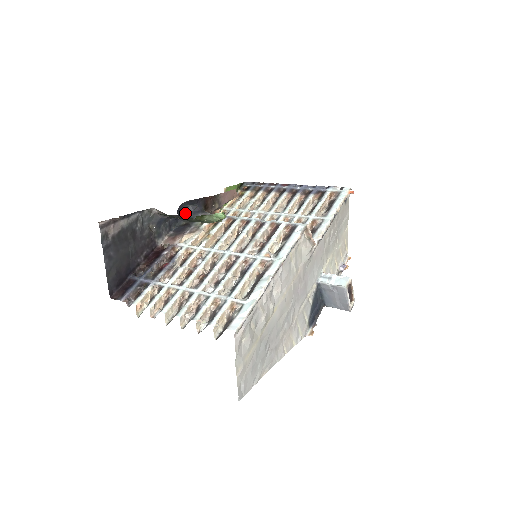
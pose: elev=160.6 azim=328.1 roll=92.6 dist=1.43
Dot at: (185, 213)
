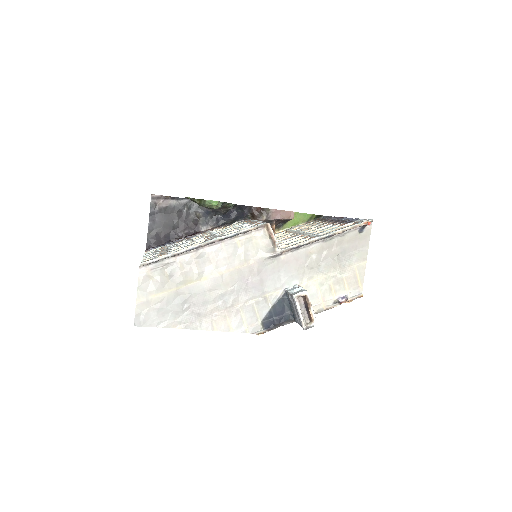
Dot at: (236, 216)
